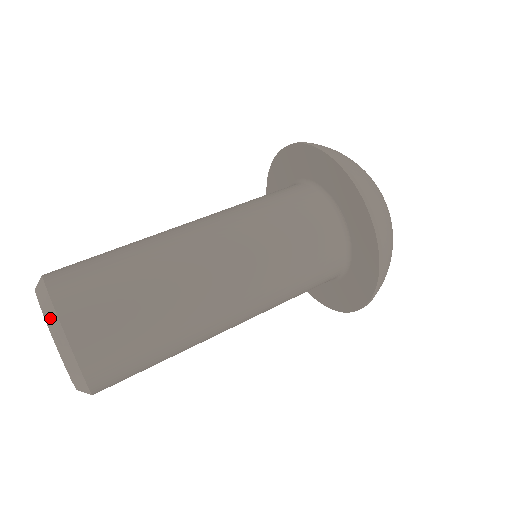
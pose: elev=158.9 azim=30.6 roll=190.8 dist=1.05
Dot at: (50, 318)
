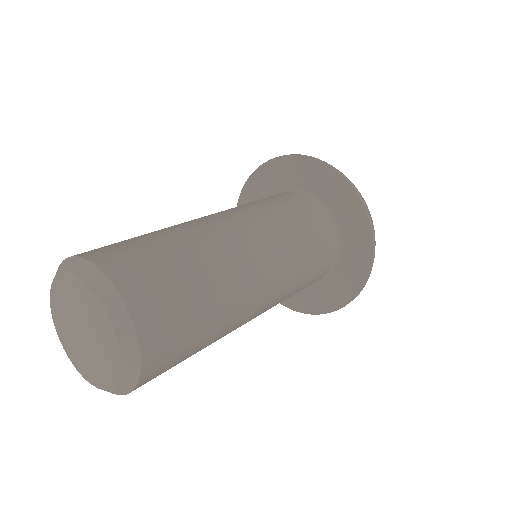
Dot at: (104, 292)
